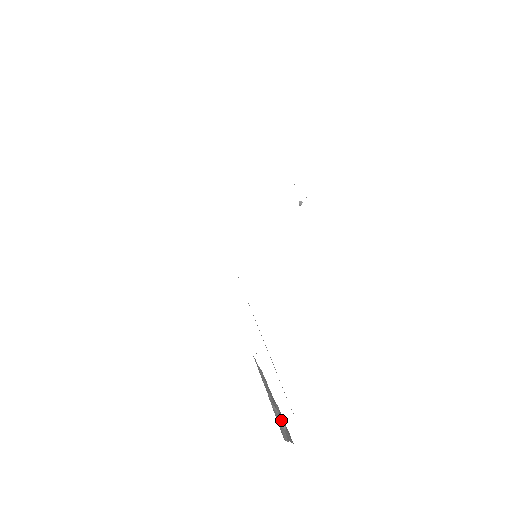
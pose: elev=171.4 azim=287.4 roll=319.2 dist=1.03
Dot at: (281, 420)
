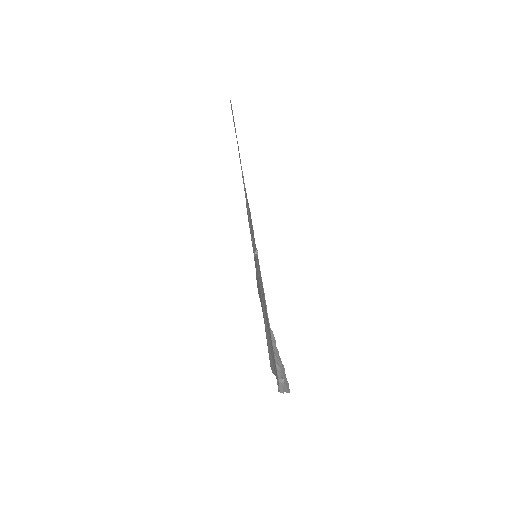
Dot at: (281, 375)
